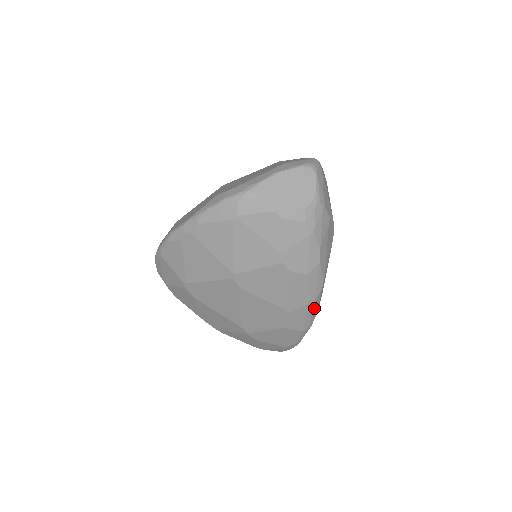
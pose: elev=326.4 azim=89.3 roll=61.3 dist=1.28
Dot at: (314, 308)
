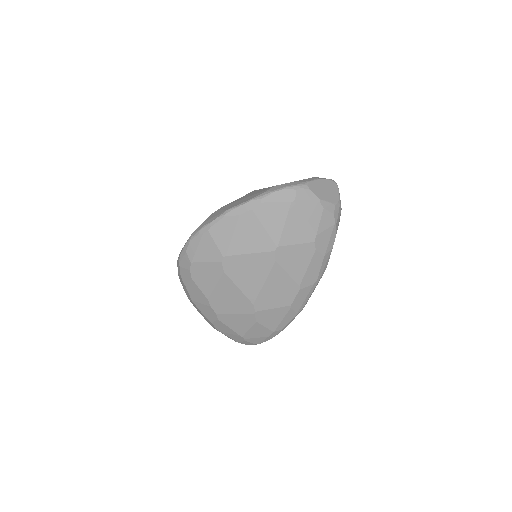
Dot at: (313, 290)
